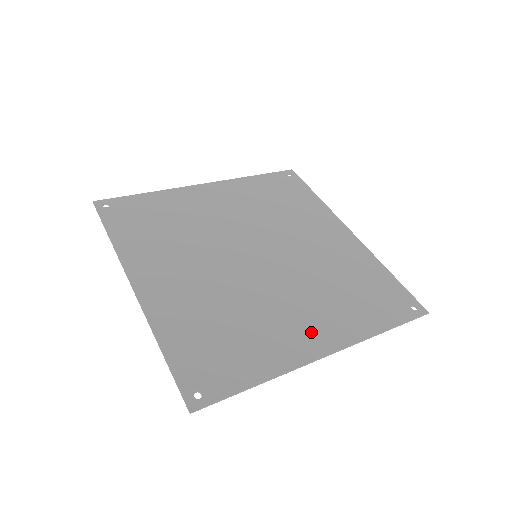
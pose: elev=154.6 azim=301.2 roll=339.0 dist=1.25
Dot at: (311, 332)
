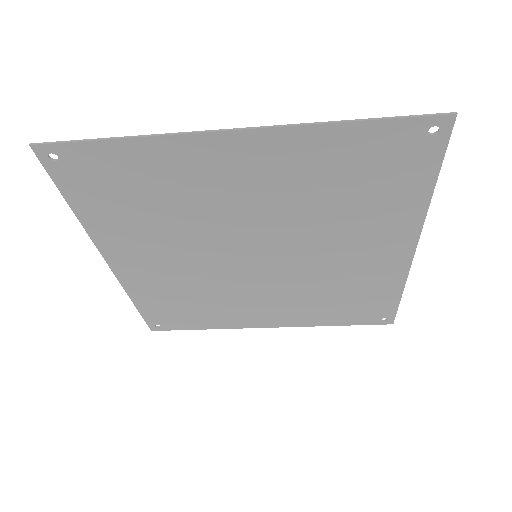
Dot at: (238, 161)
